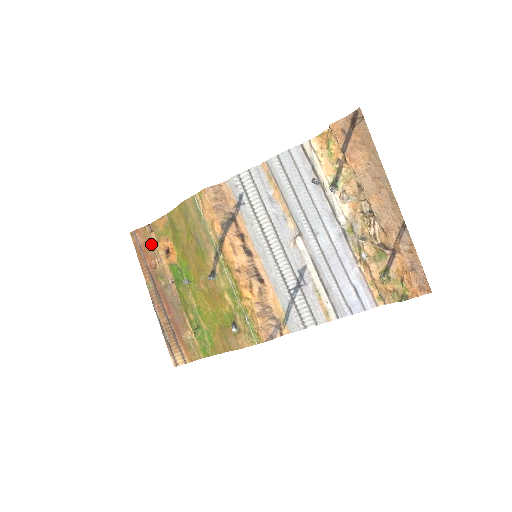
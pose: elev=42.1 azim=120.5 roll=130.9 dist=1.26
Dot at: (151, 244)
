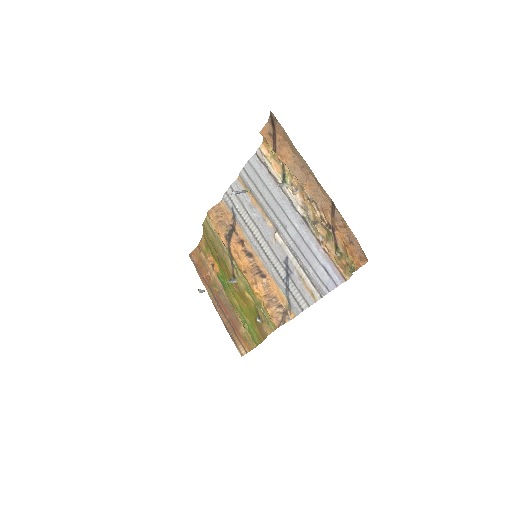
Dot at: (203, 261)
